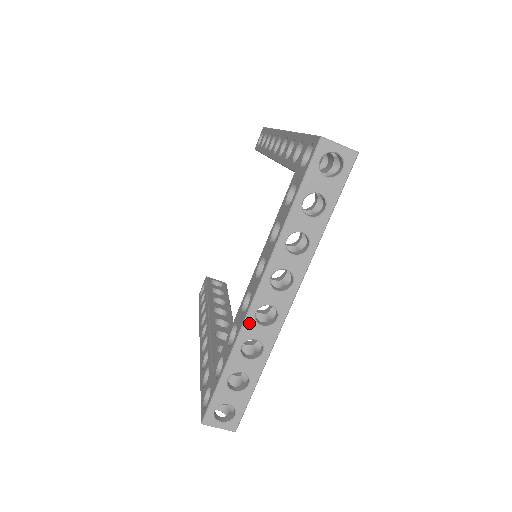
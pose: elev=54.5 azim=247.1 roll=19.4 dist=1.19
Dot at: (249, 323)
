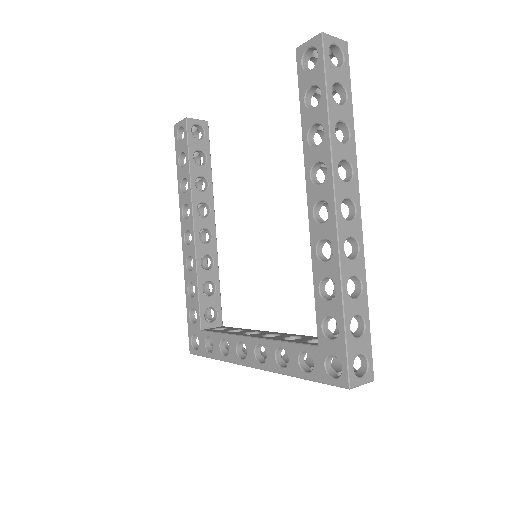
Dot at: occluded
